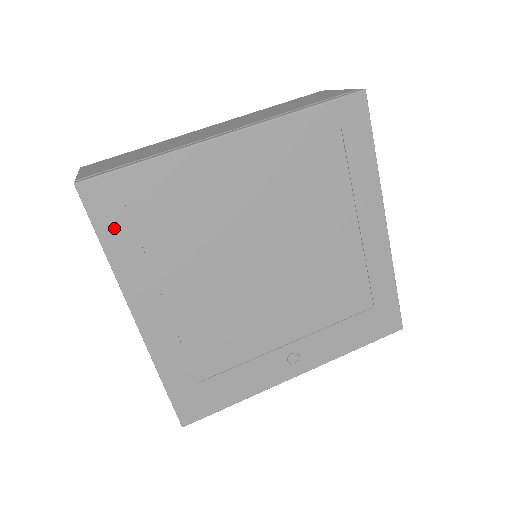
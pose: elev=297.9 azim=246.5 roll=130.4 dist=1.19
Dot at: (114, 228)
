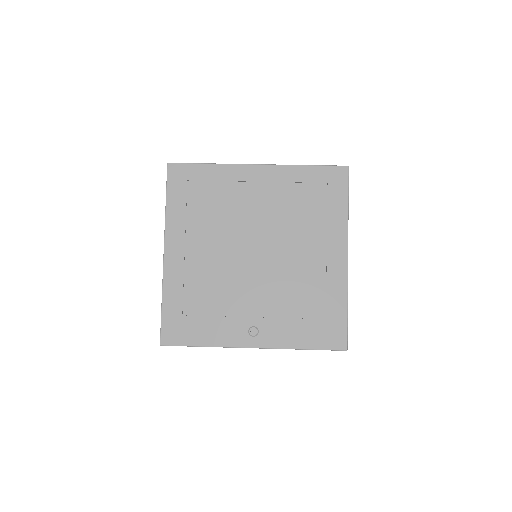
Dot at: (176, 193)
